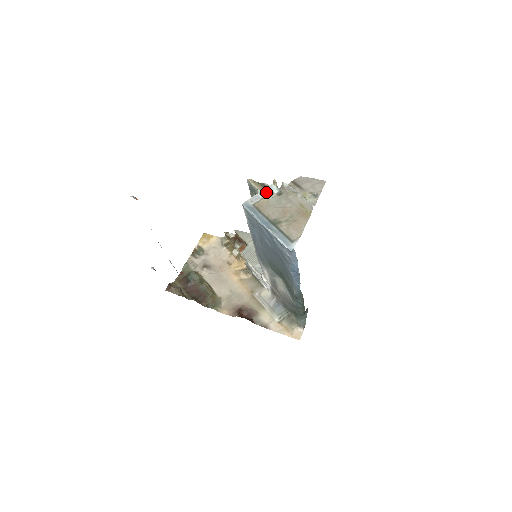
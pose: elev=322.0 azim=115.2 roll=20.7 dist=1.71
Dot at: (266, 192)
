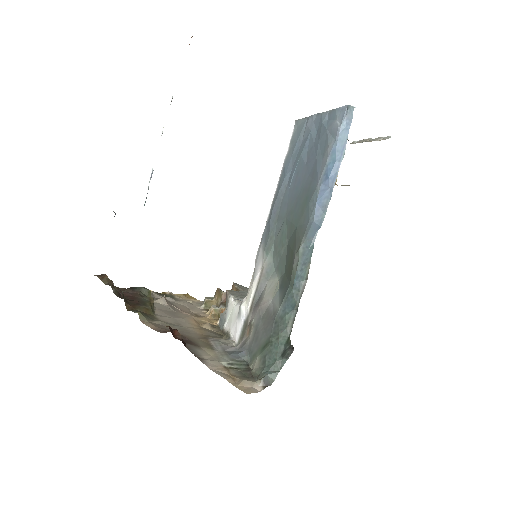
Dot at: occluded
